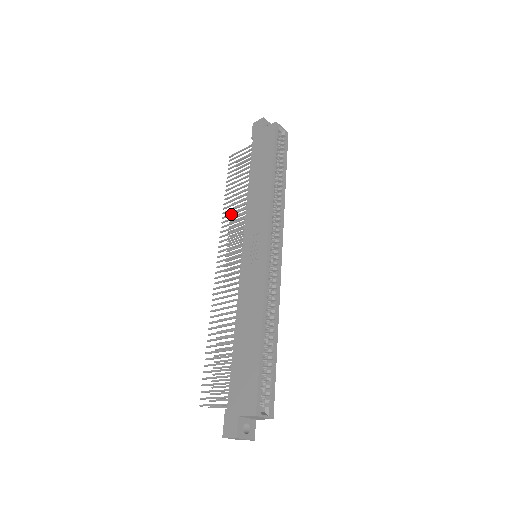
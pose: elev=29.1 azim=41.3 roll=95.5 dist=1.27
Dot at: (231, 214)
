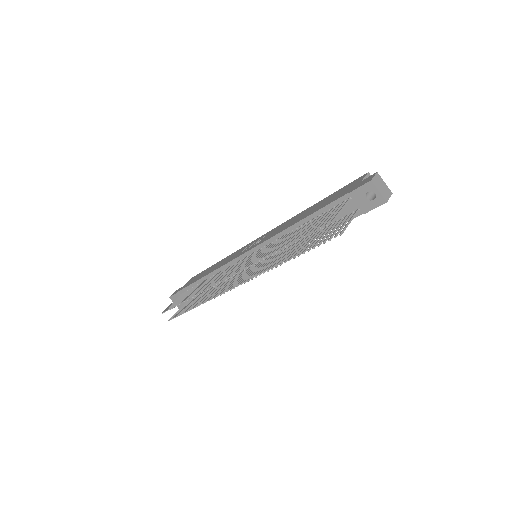
Dot at: occluded
